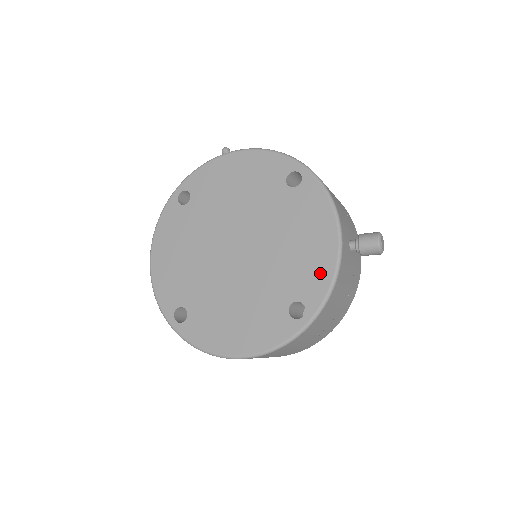
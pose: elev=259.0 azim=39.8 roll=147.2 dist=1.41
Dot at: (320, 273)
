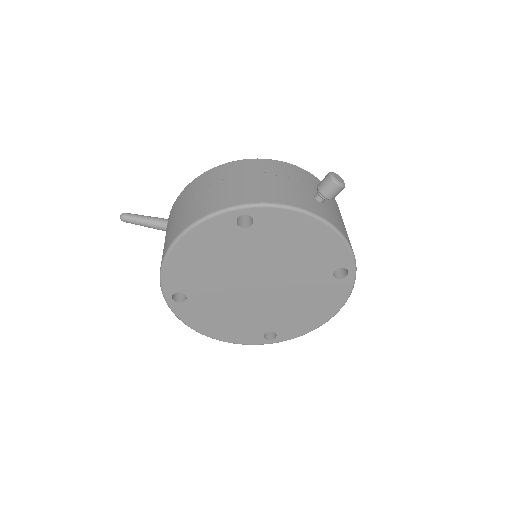
Dot at: (333, 247)
